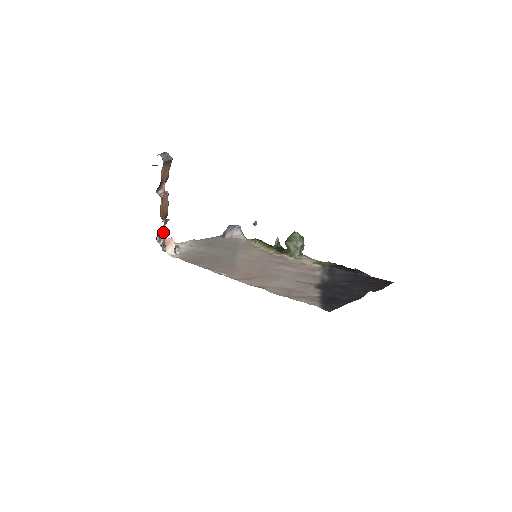
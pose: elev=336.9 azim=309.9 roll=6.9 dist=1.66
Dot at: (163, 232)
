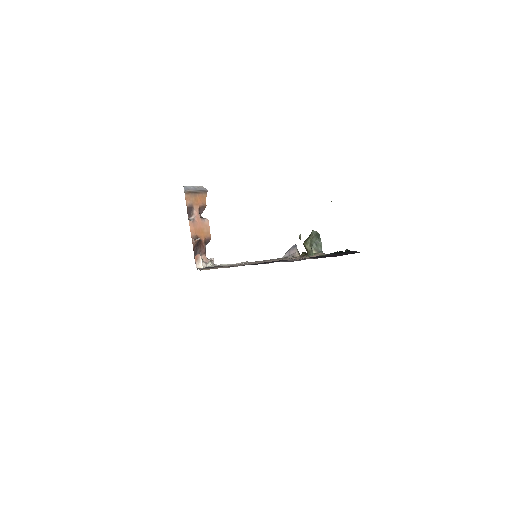
Dot at: (203, 253)
